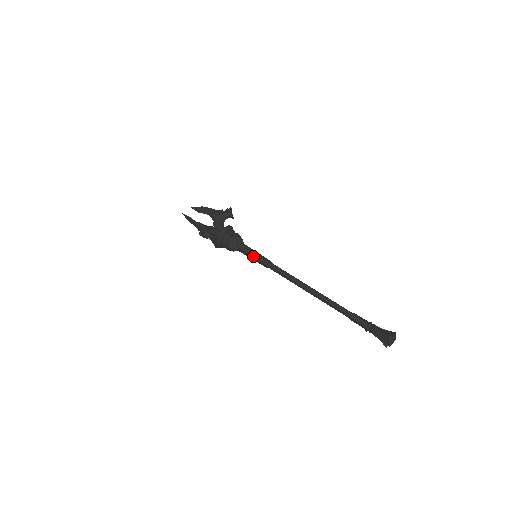
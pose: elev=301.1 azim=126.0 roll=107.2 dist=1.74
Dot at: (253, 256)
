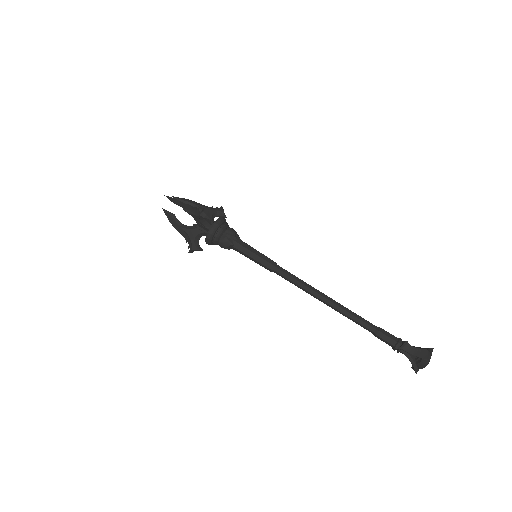
Dot at: (255, 253)
